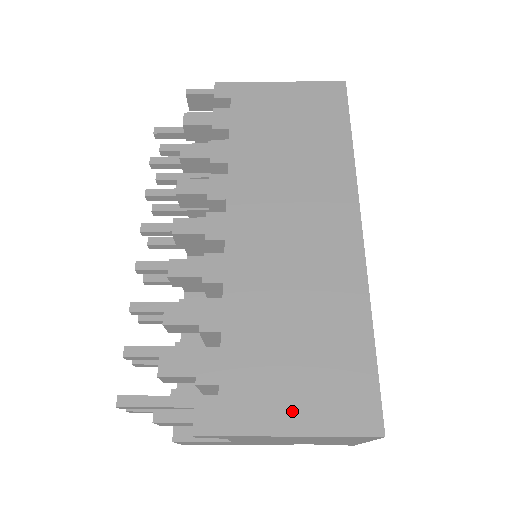
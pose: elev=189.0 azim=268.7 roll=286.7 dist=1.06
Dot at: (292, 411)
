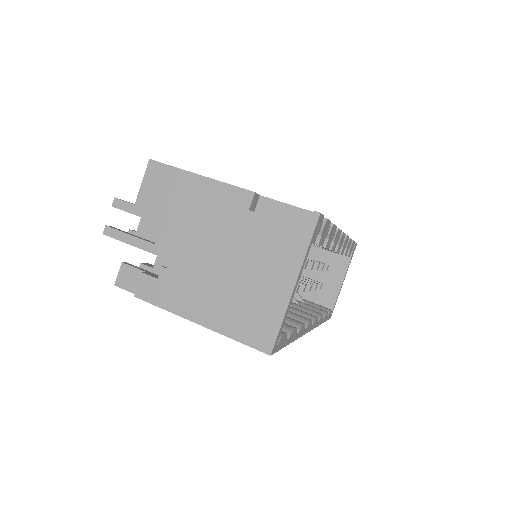
Dot at: occluded
